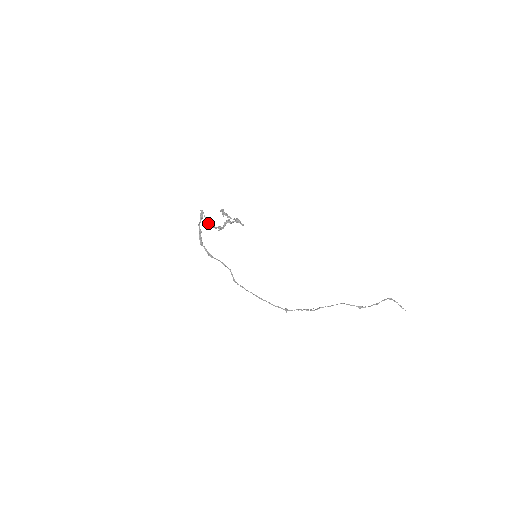
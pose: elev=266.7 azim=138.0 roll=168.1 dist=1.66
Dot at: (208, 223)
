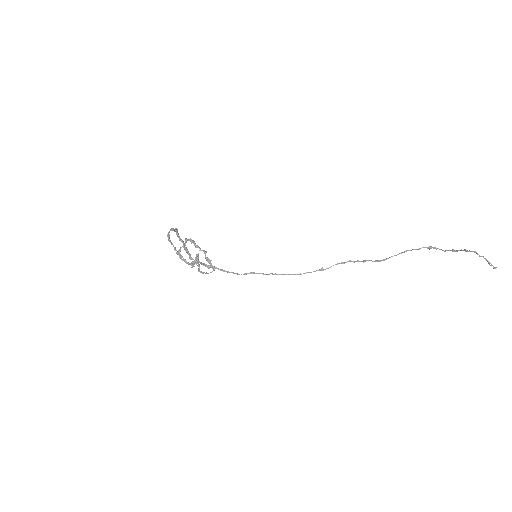
Dot at: (179, 257)
